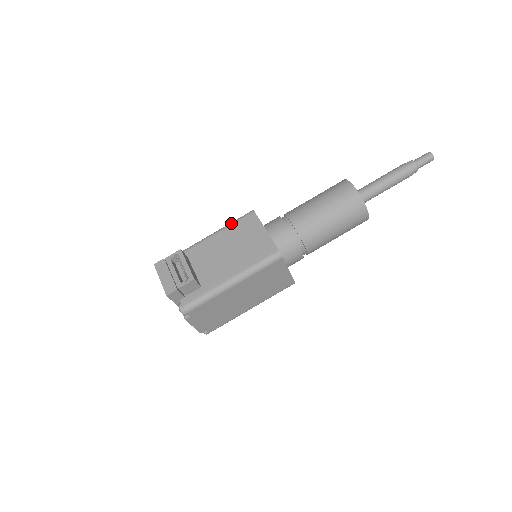
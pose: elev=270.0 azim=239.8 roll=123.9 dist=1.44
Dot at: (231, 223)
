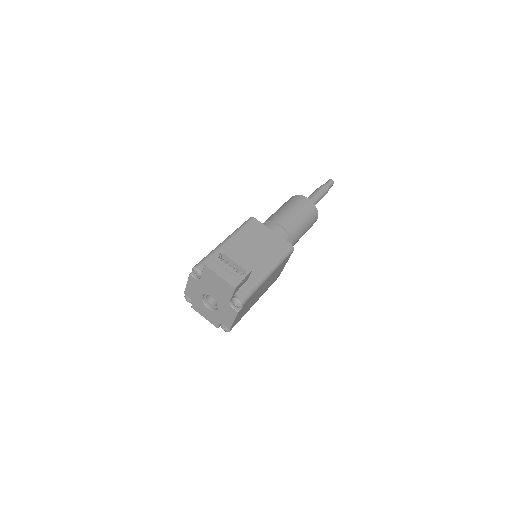
Dot at: (241, 228)
